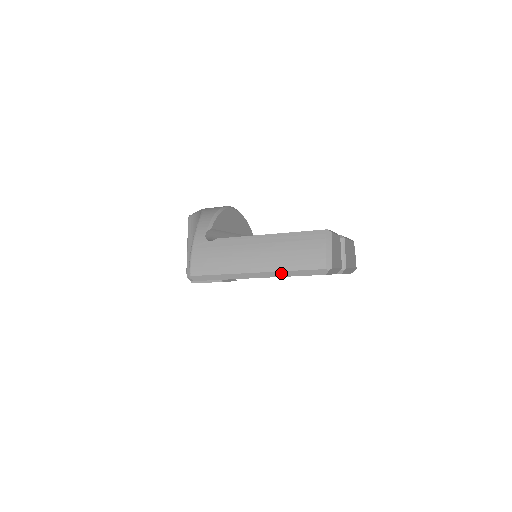
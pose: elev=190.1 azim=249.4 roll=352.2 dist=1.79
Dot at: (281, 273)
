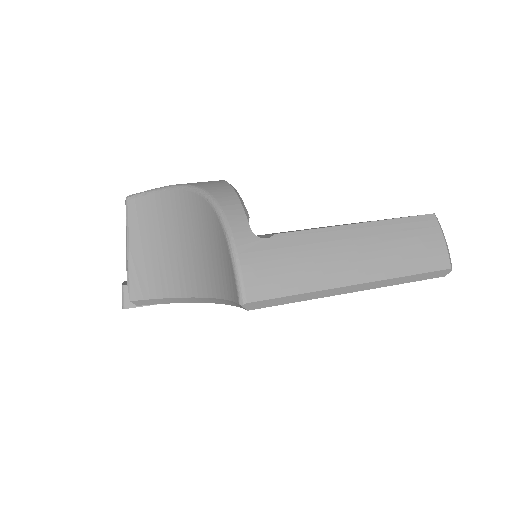
Dot at: (391, 281)
